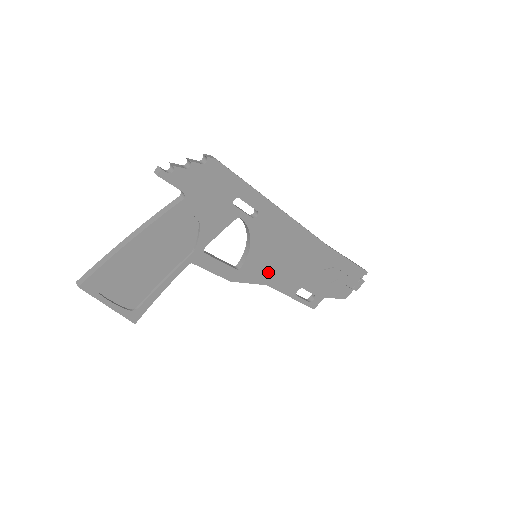
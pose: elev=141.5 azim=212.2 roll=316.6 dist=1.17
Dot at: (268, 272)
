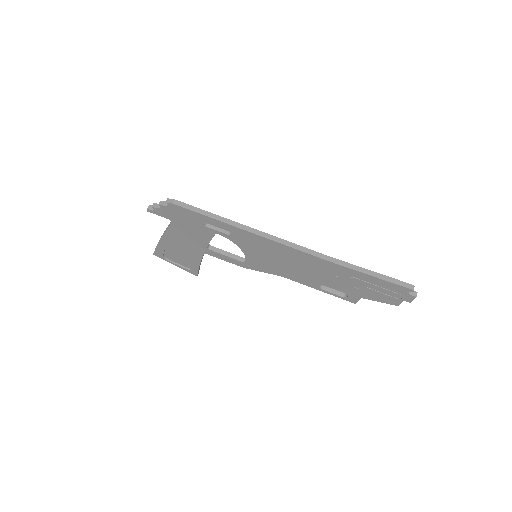
Dot at: (274, 268)
